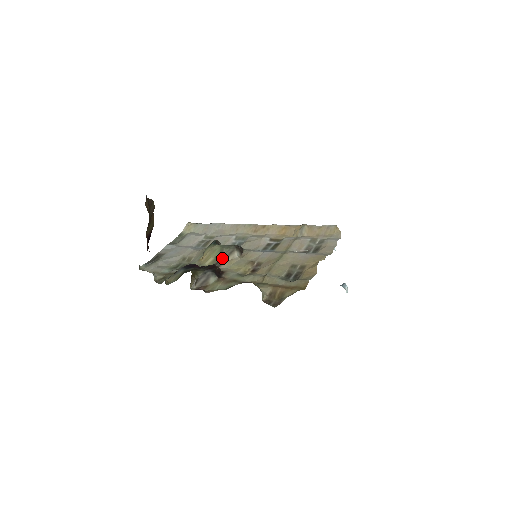
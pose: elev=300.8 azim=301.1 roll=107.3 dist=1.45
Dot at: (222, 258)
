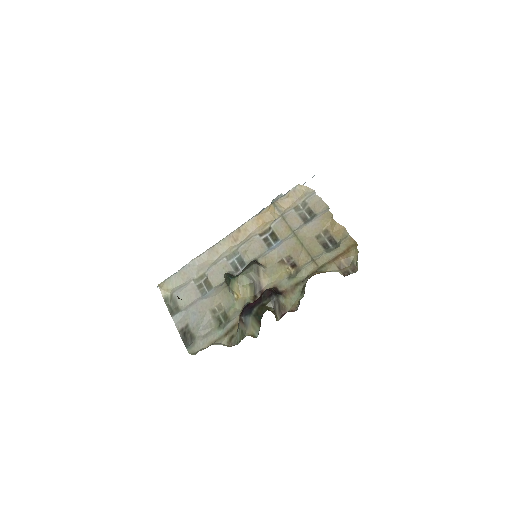
Dot at: (255, 281)
